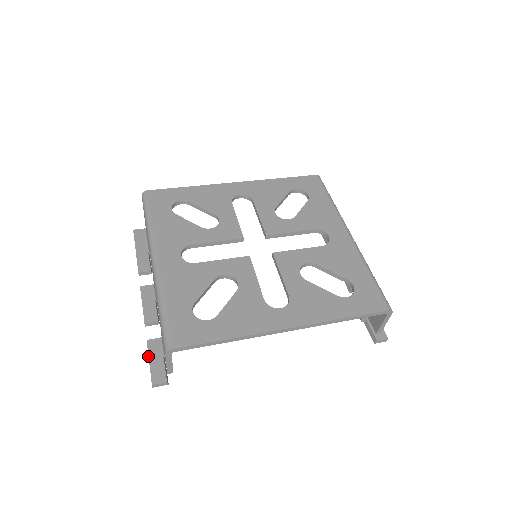
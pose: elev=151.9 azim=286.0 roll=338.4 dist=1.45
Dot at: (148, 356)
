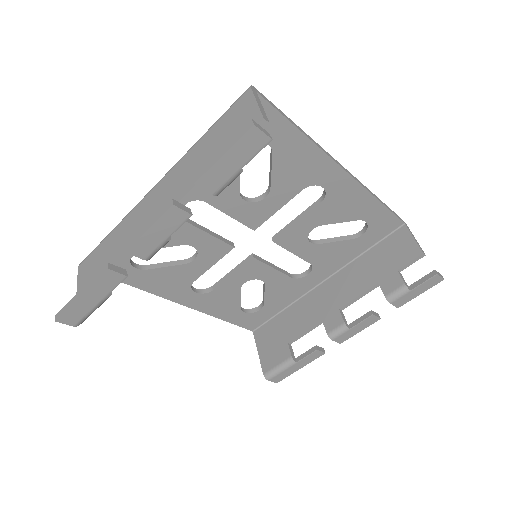
Dot at: (213, 157)
